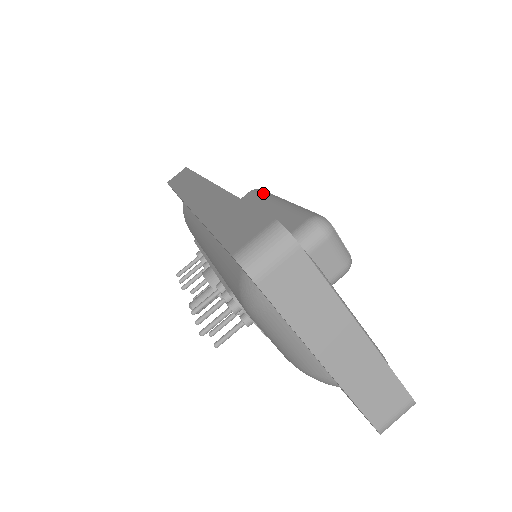
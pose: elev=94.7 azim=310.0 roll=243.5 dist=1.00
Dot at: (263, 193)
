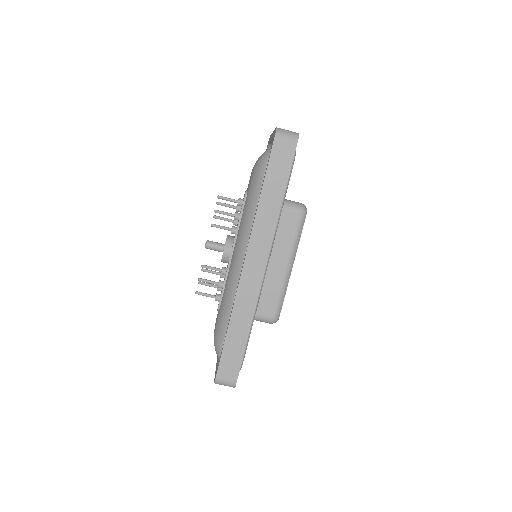
Dot at: (297, 236)
